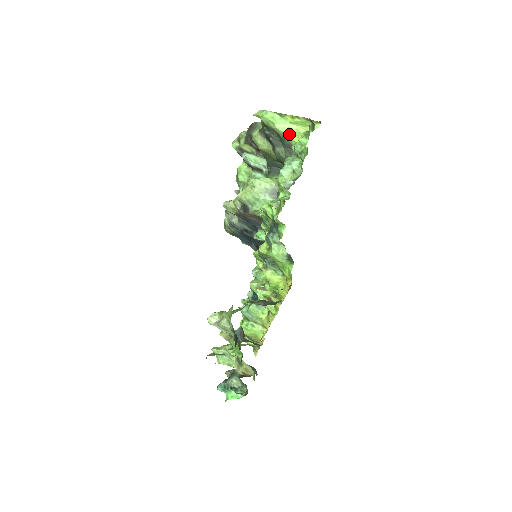
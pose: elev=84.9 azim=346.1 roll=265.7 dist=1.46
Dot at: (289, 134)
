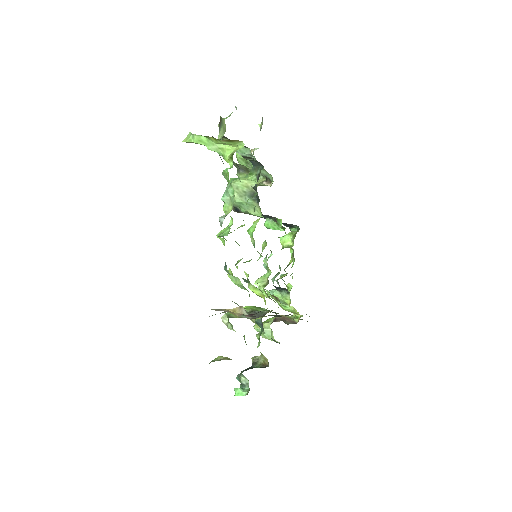
Dot at: (222, 155)
